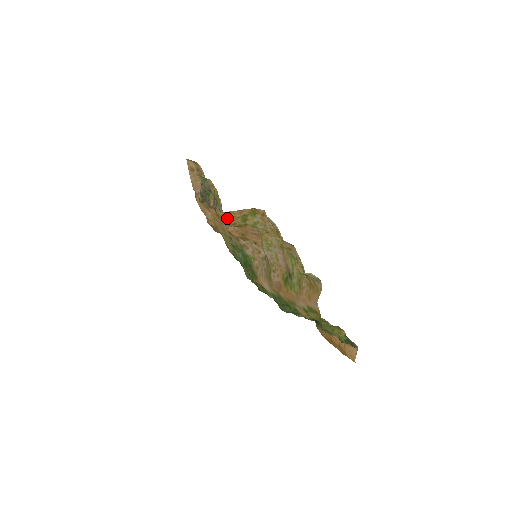
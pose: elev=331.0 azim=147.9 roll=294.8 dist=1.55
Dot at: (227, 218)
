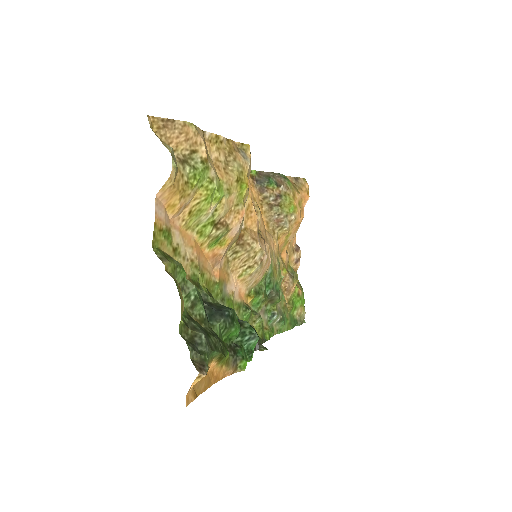
Dot at: occluded
